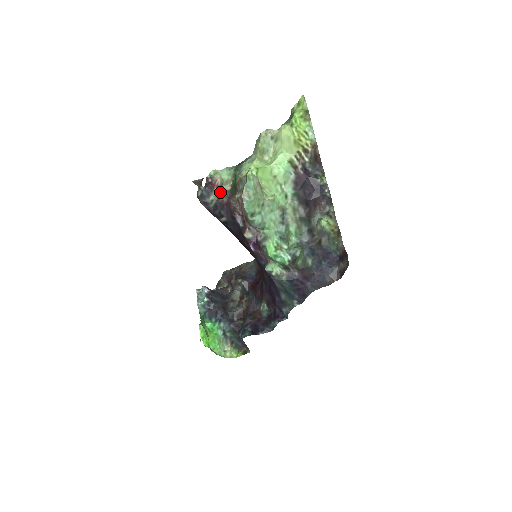
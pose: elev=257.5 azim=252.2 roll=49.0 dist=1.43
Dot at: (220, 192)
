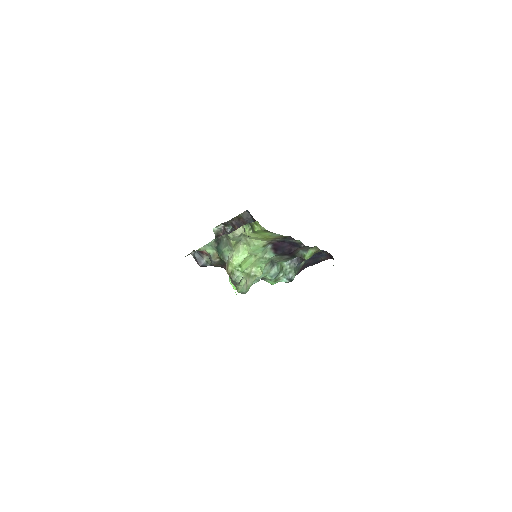
Dot at: (212, 263)
